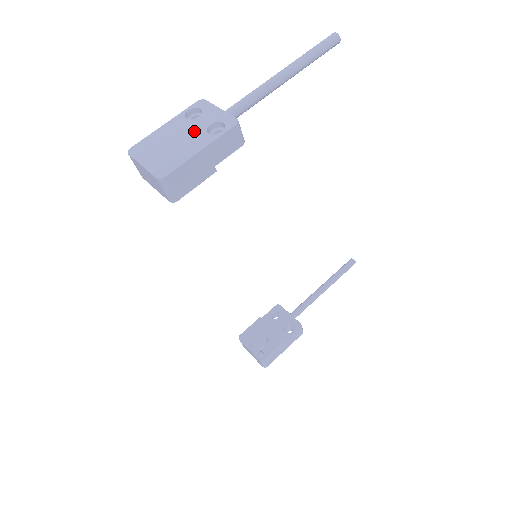
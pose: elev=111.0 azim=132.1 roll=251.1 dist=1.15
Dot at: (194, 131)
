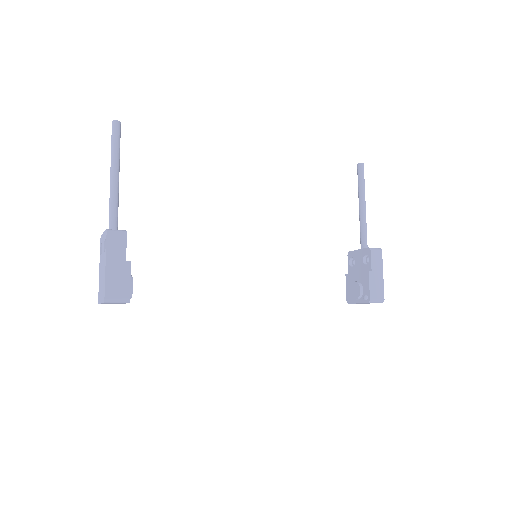
Dot at: (103, 259)
